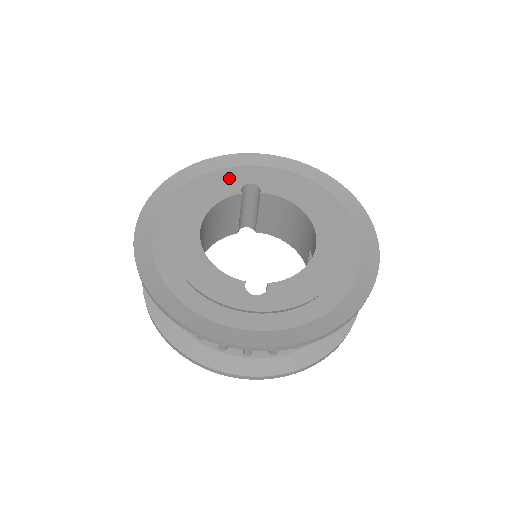
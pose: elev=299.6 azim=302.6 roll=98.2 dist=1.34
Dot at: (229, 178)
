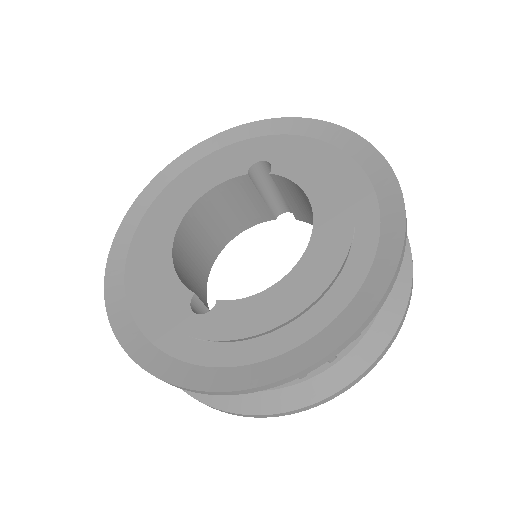
Dot at: (243, 153)
